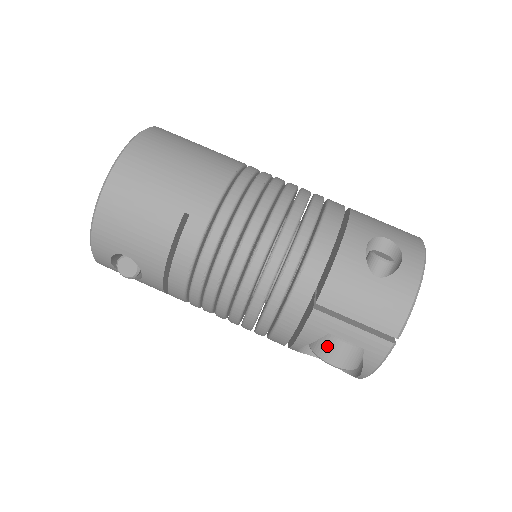
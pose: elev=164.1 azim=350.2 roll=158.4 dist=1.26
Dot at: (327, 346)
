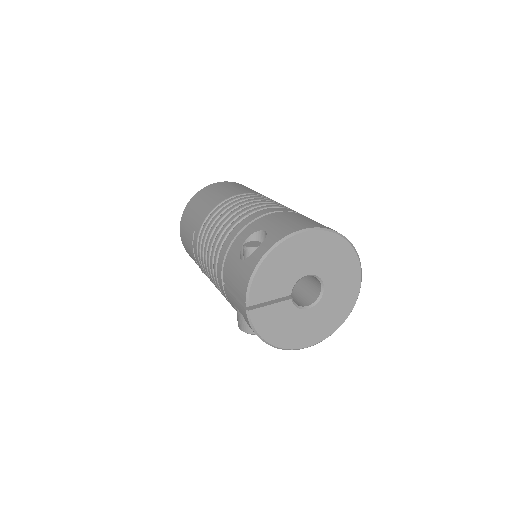
Dot at: occluded
